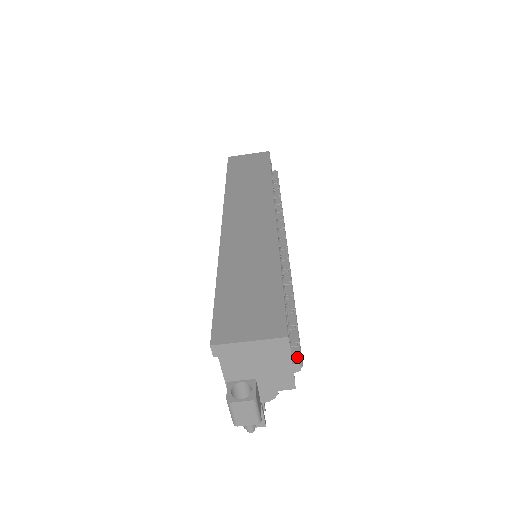
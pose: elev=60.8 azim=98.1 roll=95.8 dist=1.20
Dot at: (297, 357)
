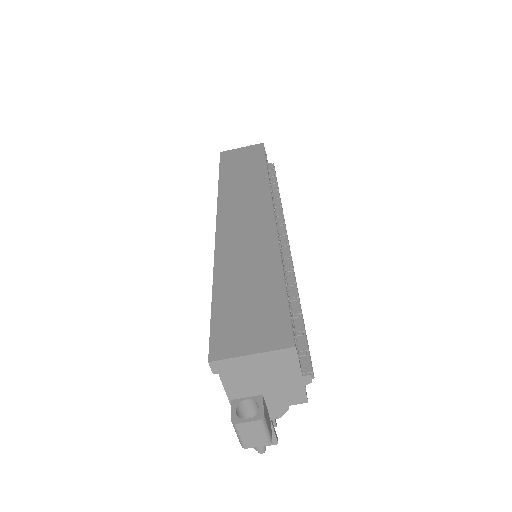
Dot at: (307, 367)
